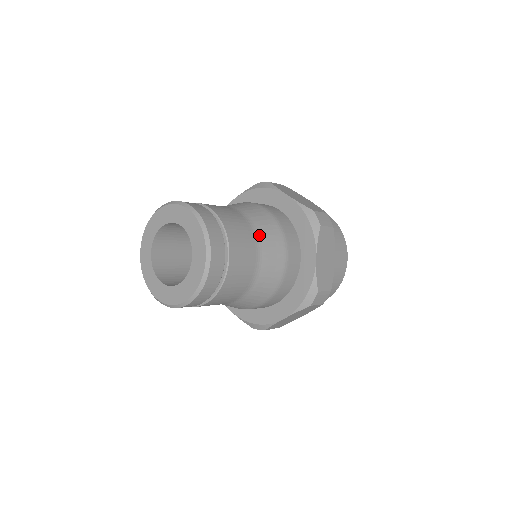
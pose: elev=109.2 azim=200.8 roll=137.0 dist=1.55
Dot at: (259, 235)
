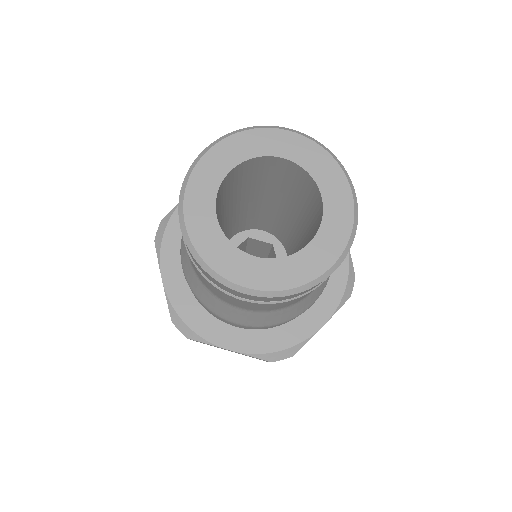
Dot at: occluded
